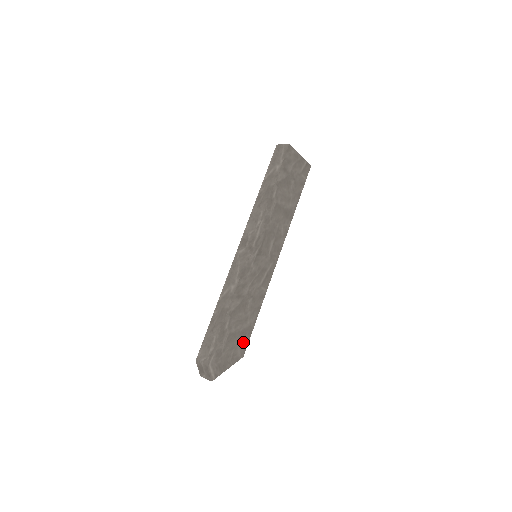
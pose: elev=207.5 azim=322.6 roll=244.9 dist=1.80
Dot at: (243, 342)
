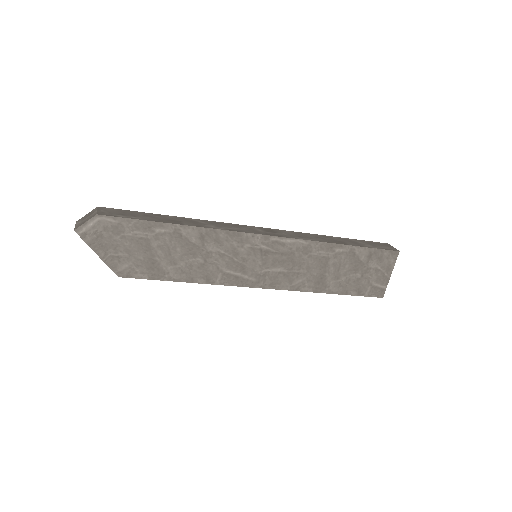
Dot at: (140, 269)
